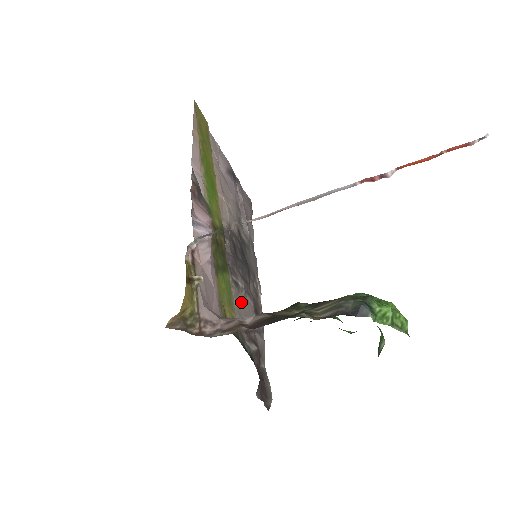
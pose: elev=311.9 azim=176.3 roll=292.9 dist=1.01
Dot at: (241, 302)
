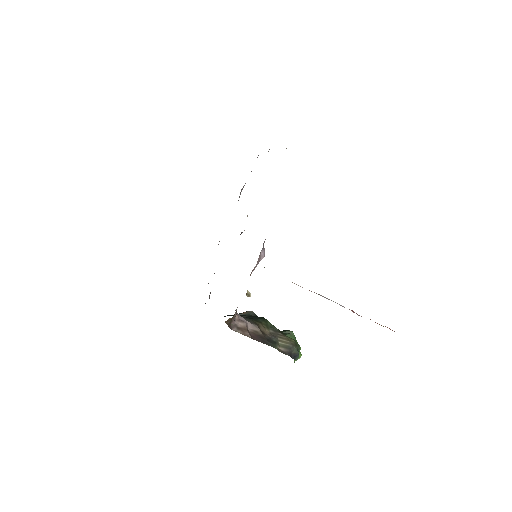
Dot at: occluded
